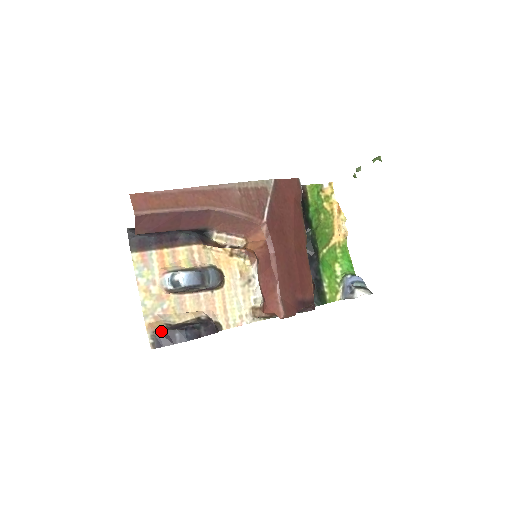
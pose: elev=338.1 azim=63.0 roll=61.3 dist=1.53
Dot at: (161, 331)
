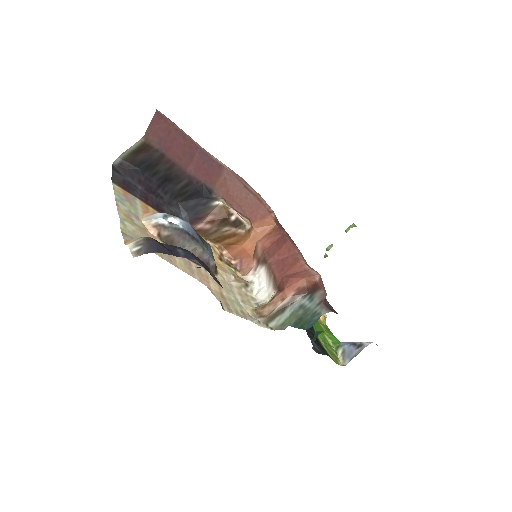
Dot at: (155, 240)
